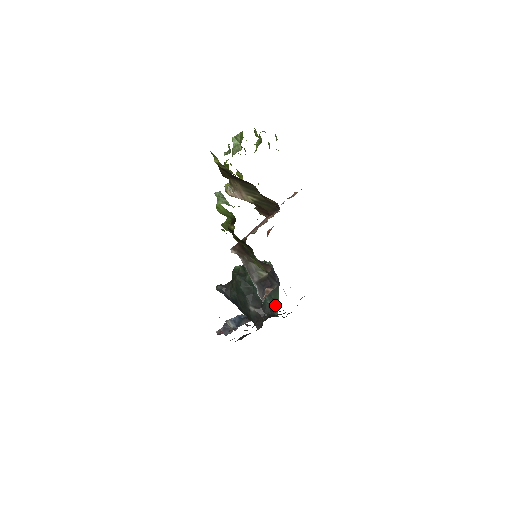
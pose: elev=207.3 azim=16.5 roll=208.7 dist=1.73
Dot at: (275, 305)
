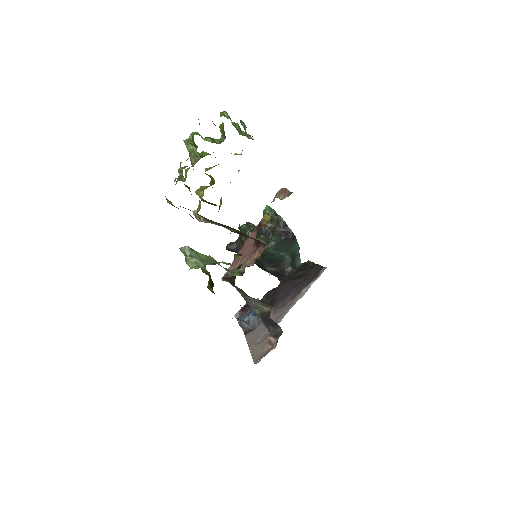
Dot at: (295, 255)
